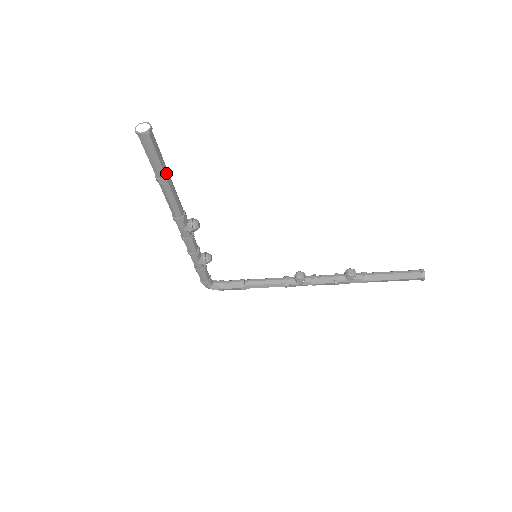
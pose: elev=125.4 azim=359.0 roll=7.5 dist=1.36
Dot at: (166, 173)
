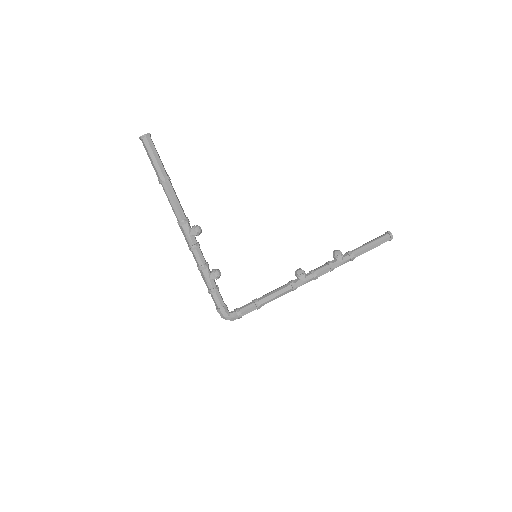
Dot at: (166, 174)
